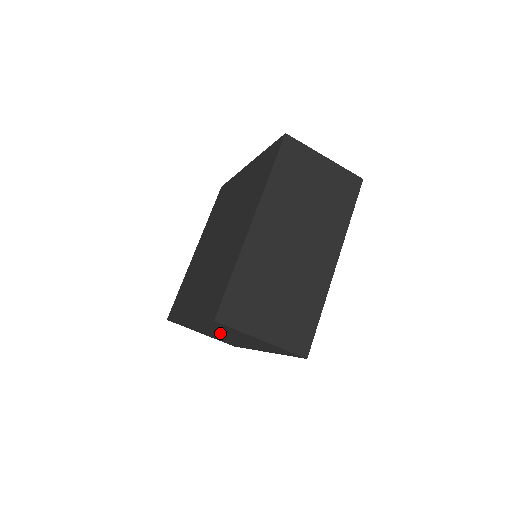
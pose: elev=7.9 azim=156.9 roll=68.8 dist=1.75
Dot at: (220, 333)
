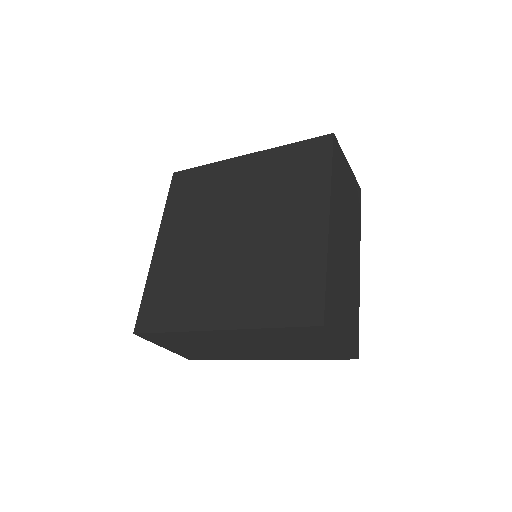
Dot at: (245, 343)
